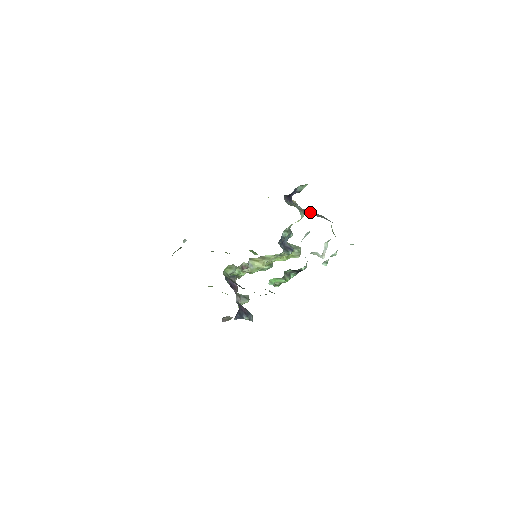
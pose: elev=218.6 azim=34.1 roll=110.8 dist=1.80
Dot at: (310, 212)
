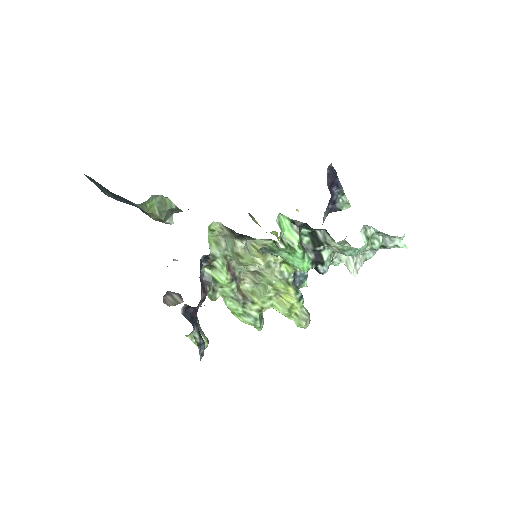
Dot at: occluded
